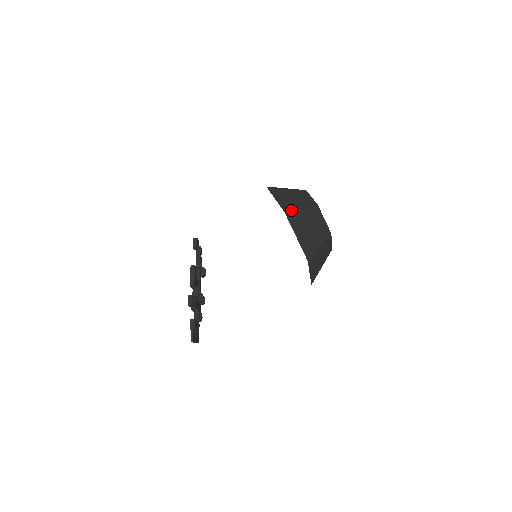
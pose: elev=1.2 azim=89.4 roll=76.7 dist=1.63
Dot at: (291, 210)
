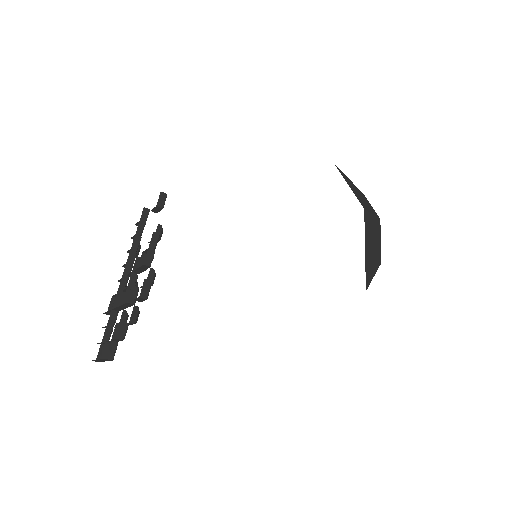
Dot at: (368, 210)
